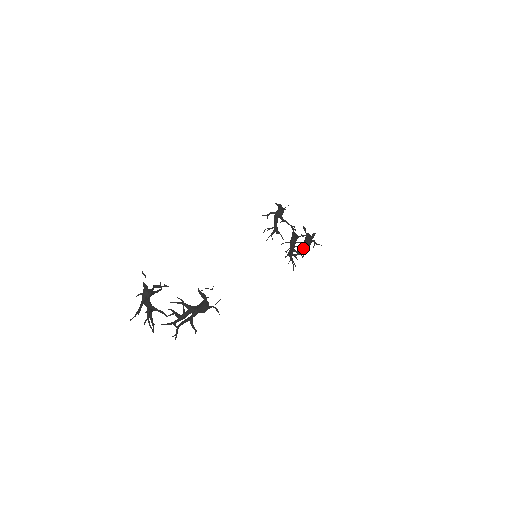
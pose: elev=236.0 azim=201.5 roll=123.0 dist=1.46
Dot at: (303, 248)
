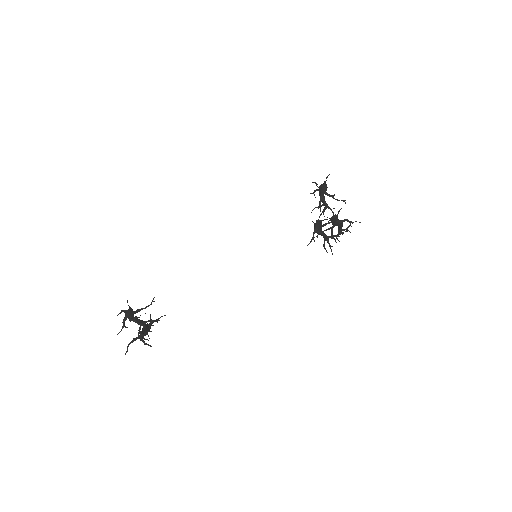
Dot at: (339, 229)
